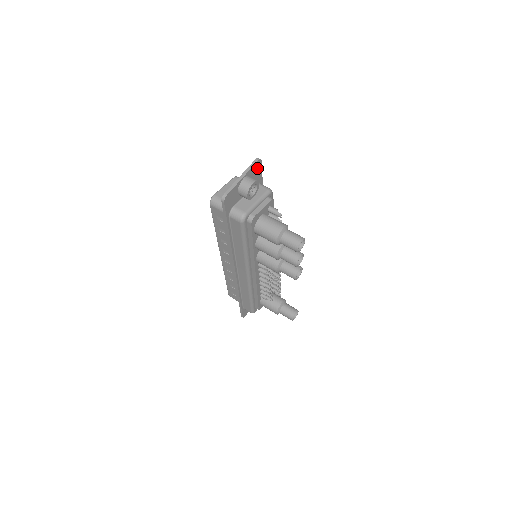
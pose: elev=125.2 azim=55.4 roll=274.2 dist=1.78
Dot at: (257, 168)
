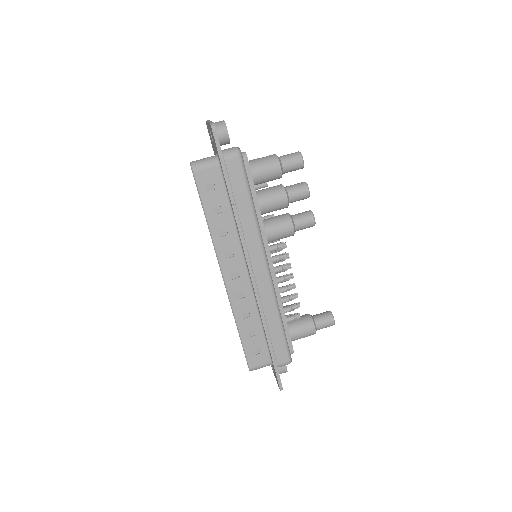
Dot at: occluded
